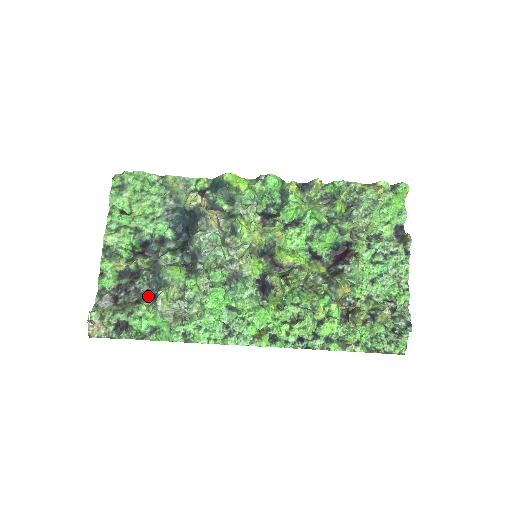
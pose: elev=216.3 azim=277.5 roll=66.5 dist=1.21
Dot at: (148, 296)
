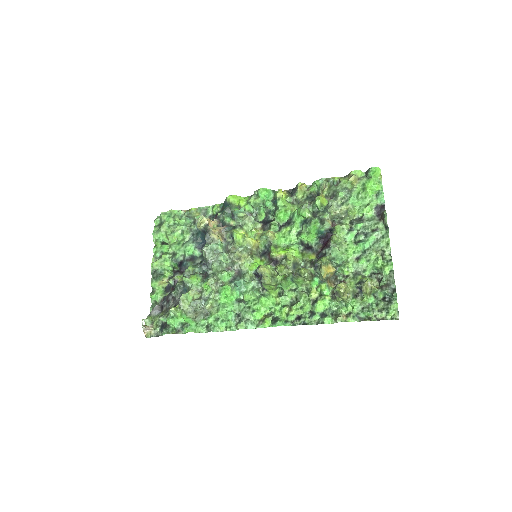
Dot at: occluded
